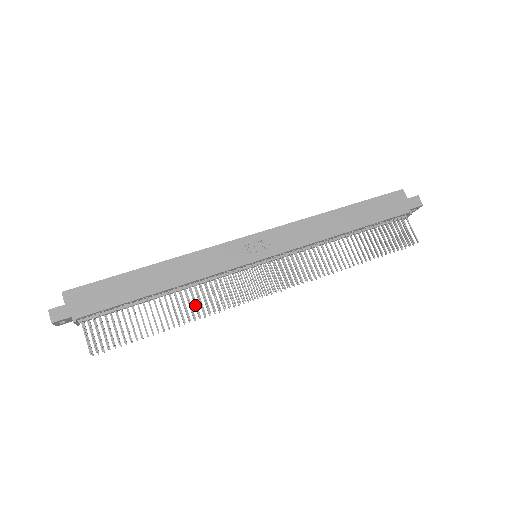
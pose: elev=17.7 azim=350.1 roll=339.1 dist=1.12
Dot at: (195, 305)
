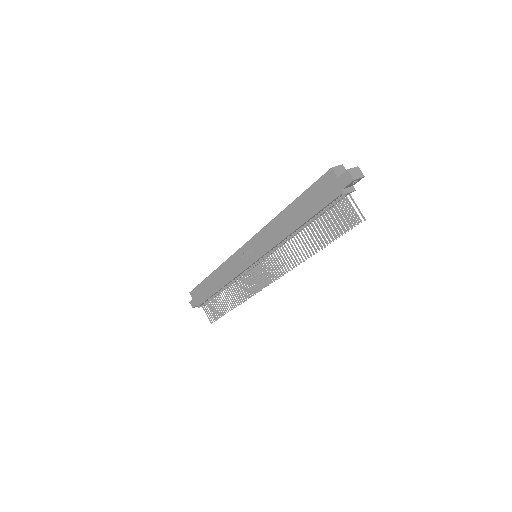
Dot at: occluded
